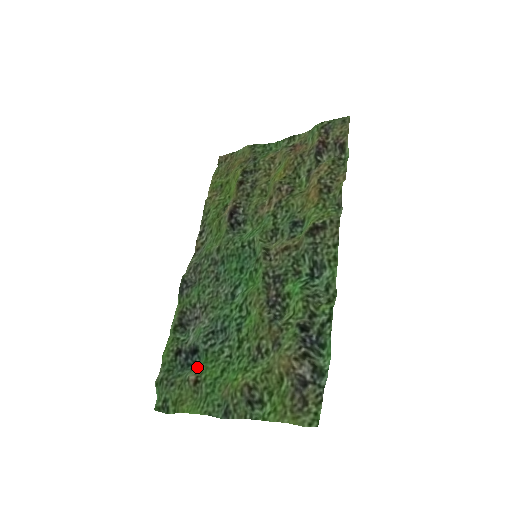
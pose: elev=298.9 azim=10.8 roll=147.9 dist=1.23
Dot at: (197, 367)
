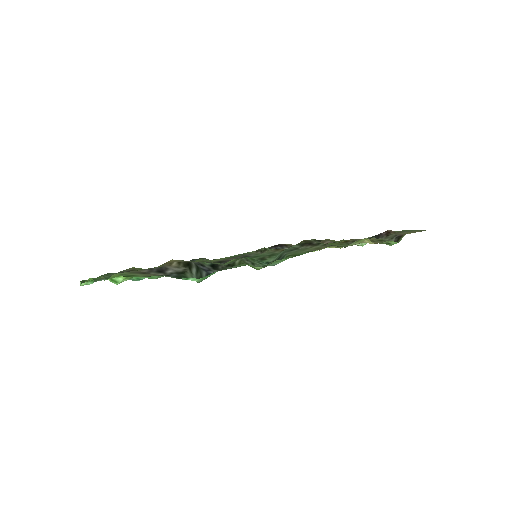
Dot at: (134, 278)
